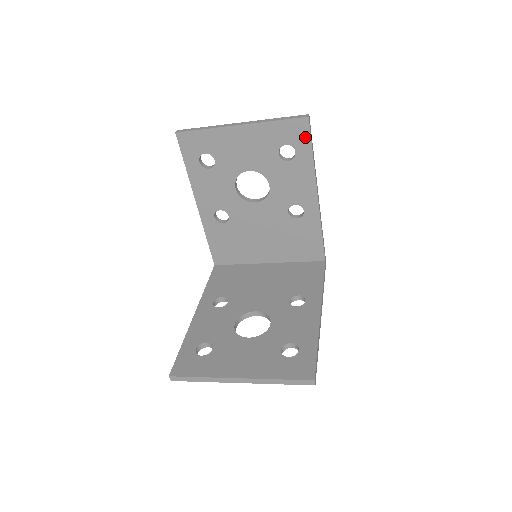
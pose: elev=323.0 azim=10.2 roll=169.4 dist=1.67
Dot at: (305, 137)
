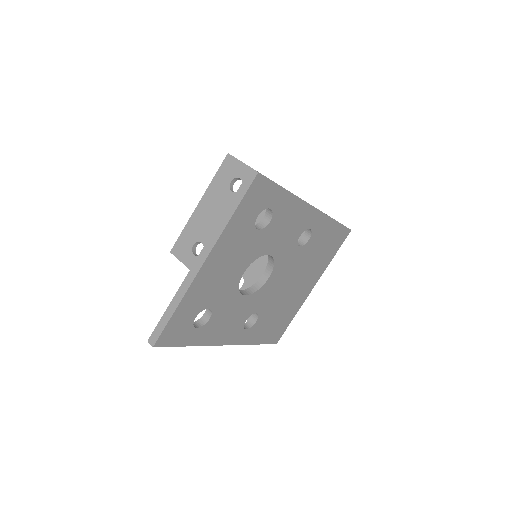
Dot at: (237, 164)
